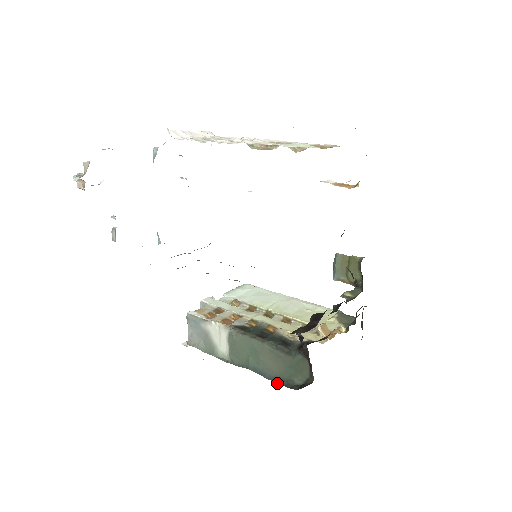
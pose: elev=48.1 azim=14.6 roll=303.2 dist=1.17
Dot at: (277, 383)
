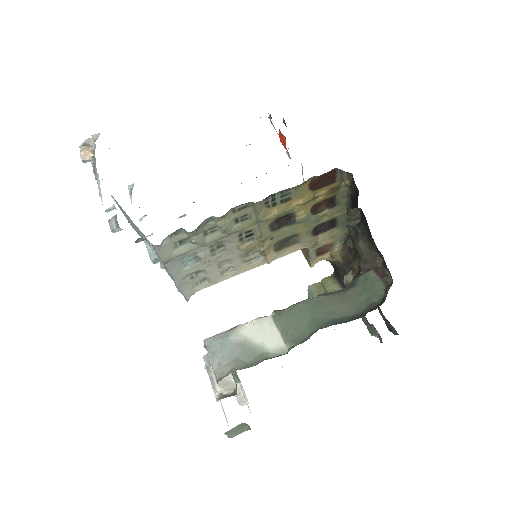
Dot at: occluded
